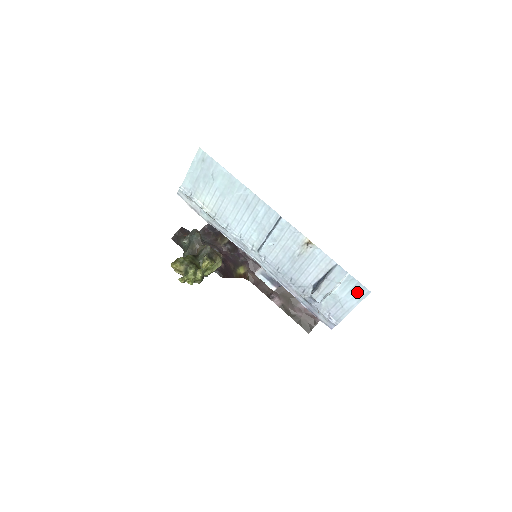
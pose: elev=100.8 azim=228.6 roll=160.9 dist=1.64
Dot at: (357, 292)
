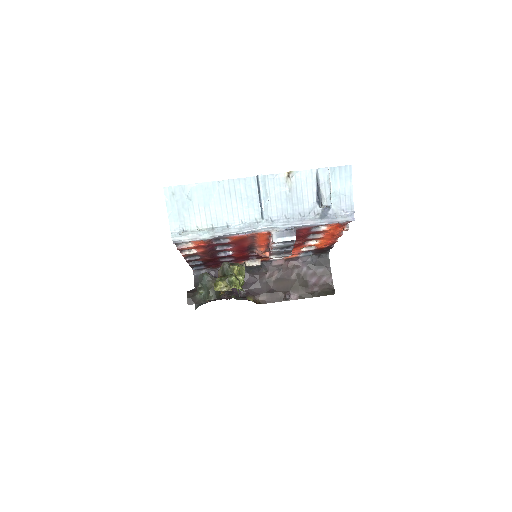
Dot at: (344, 175)
